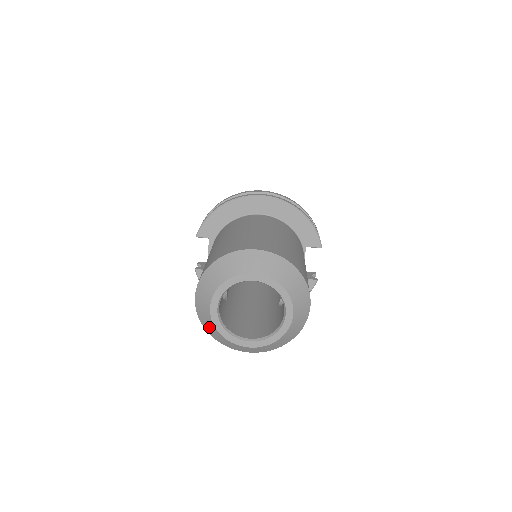
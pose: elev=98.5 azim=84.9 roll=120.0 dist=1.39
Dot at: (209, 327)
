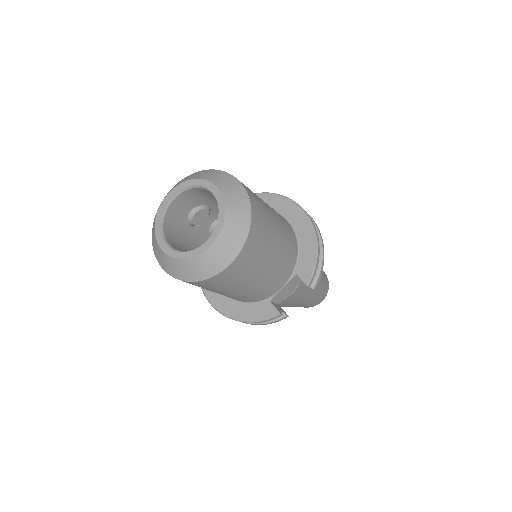
Dot at: occluded
